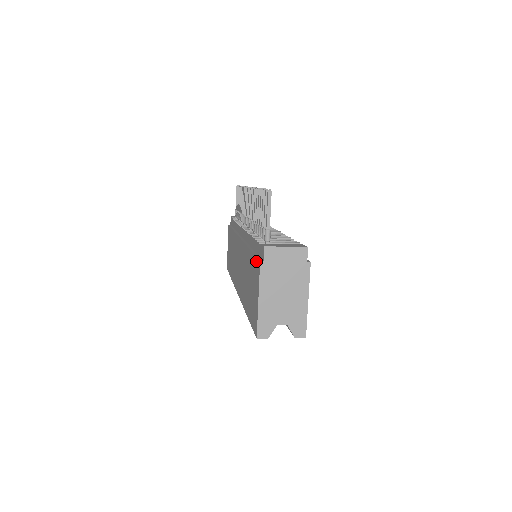
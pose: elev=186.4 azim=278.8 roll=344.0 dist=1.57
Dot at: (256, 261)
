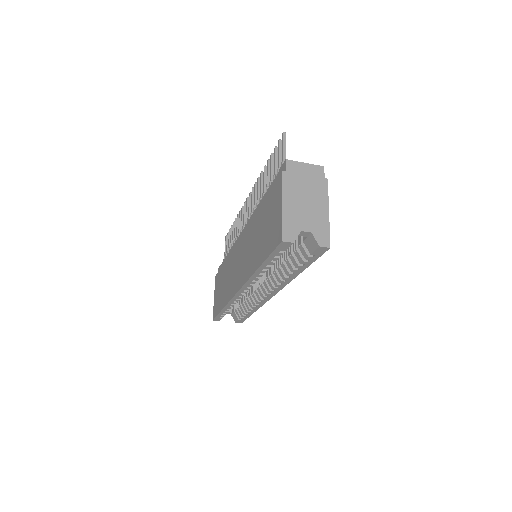
Dot at: (275, 185)
